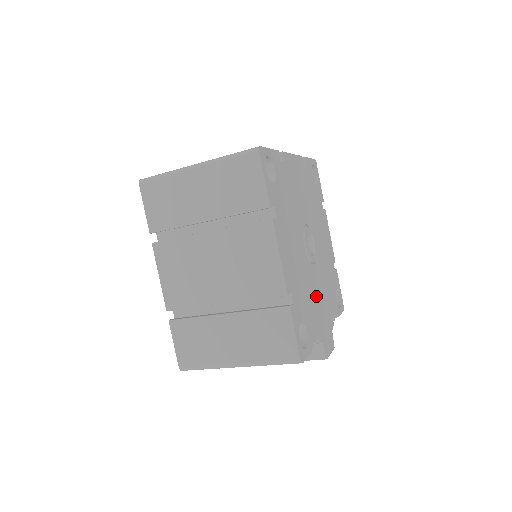
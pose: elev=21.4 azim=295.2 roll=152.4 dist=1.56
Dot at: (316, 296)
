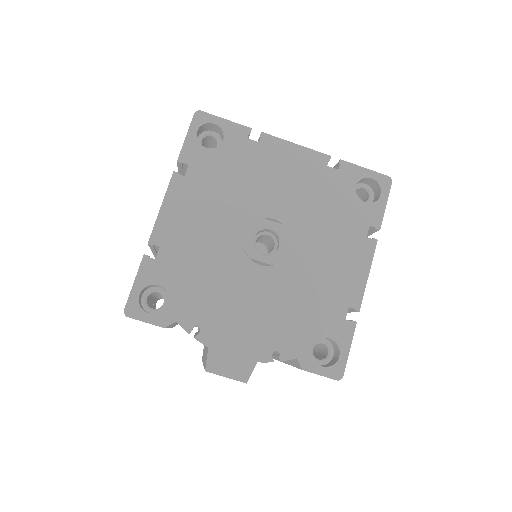
Dot at: (235, 295)
